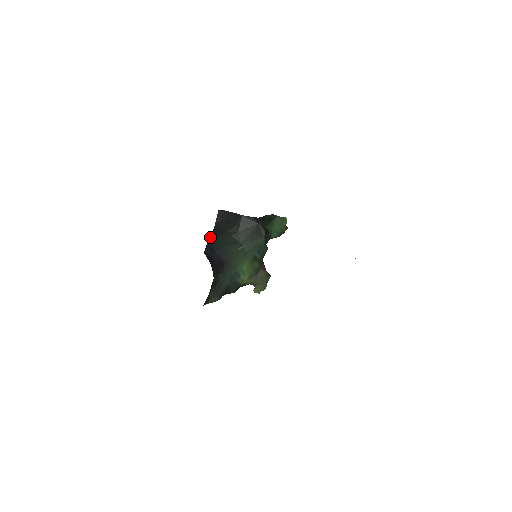
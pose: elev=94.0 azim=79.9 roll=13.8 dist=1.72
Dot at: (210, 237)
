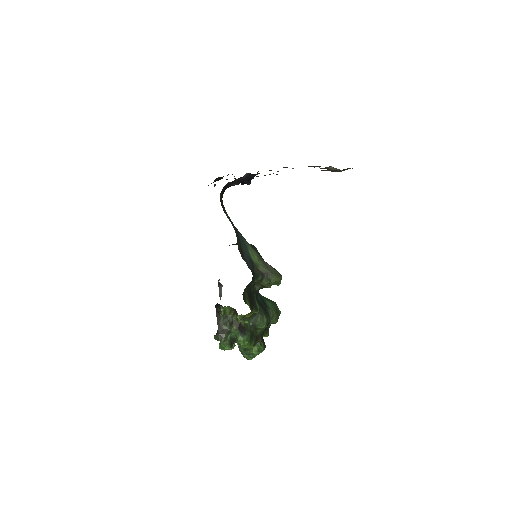
Dot at: occluded
